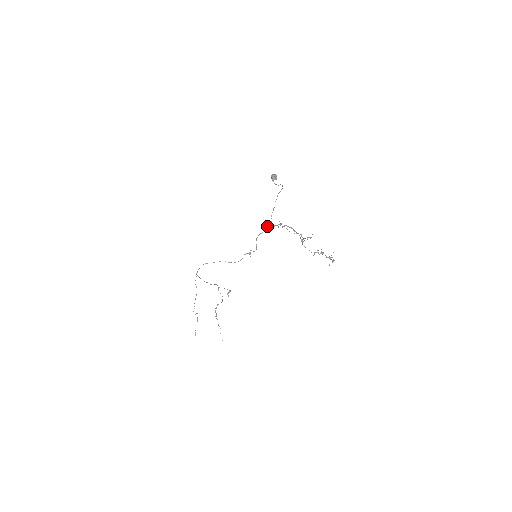
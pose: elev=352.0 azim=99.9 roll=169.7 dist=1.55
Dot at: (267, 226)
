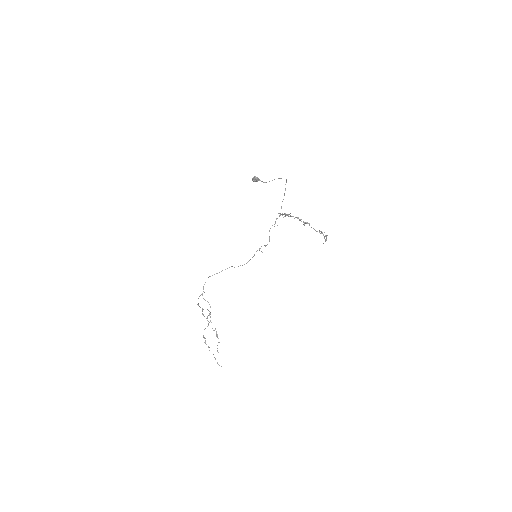
Dot at: (280, 215)
